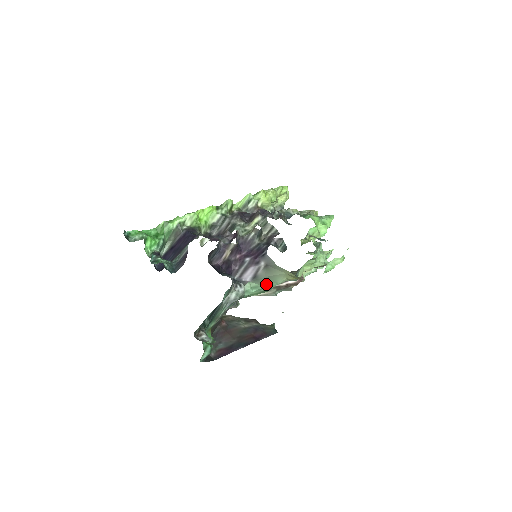
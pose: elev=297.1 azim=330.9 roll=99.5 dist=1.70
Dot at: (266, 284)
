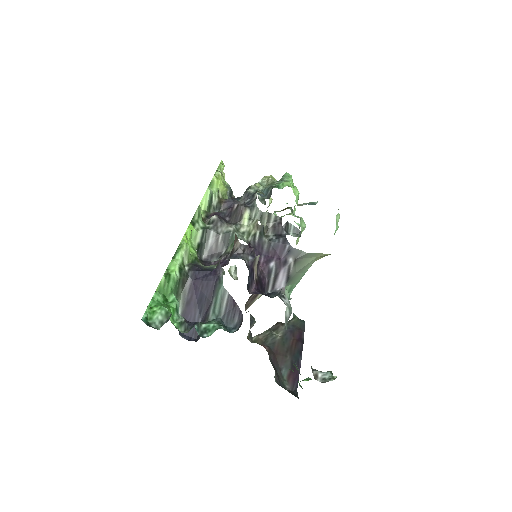
Dot at: (297, 279)
